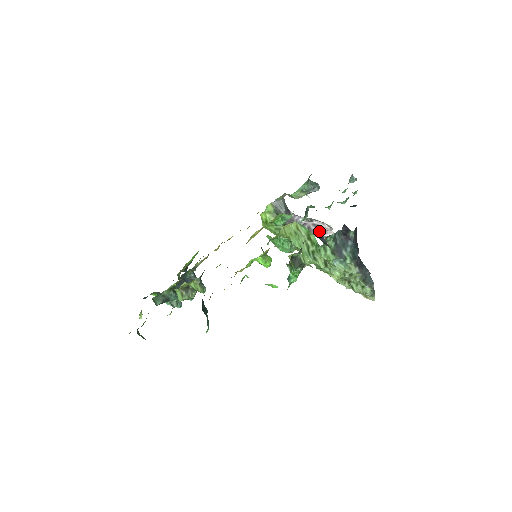
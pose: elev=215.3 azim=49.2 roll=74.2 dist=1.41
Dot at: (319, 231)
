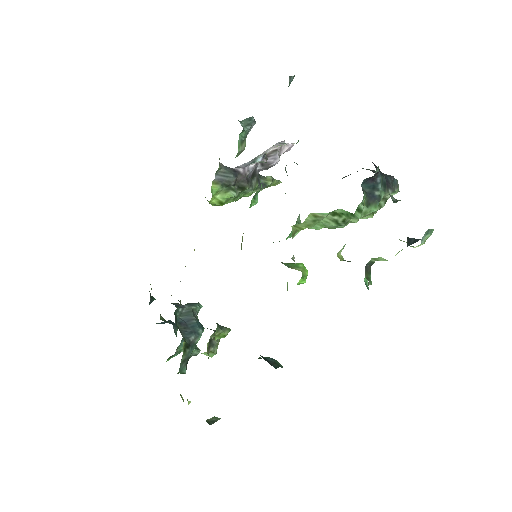
Dot at: (275, 157)
